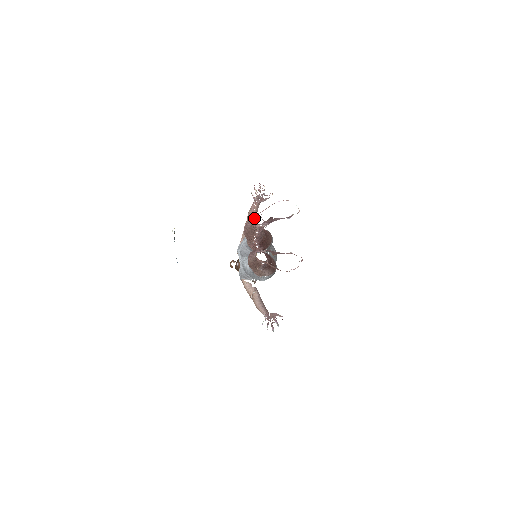
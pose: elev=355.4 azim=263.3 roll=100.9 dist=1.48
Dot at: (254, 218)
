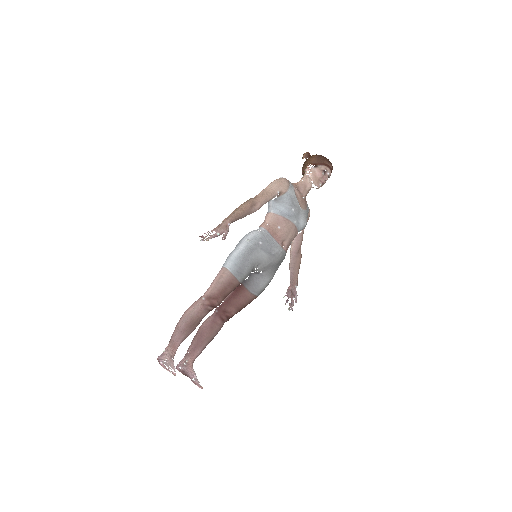
Dot at: occluded
